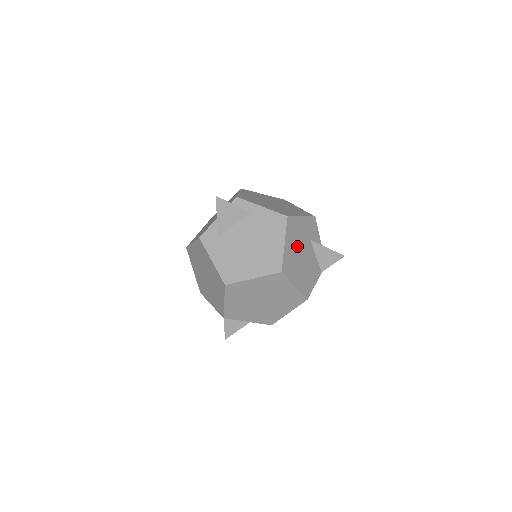
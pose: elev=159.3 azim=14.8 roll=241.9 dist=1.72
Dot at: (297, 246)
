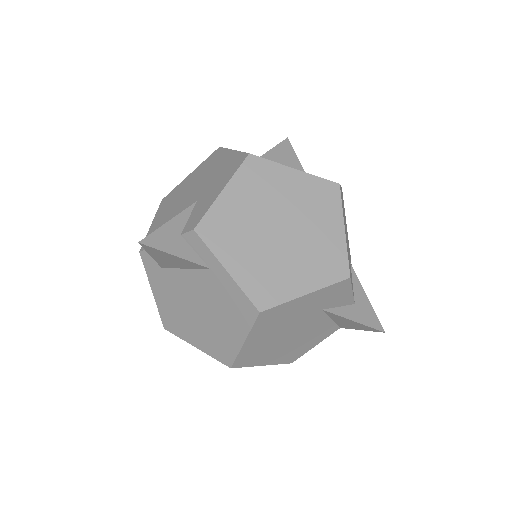
Dot at: (280, 330)
